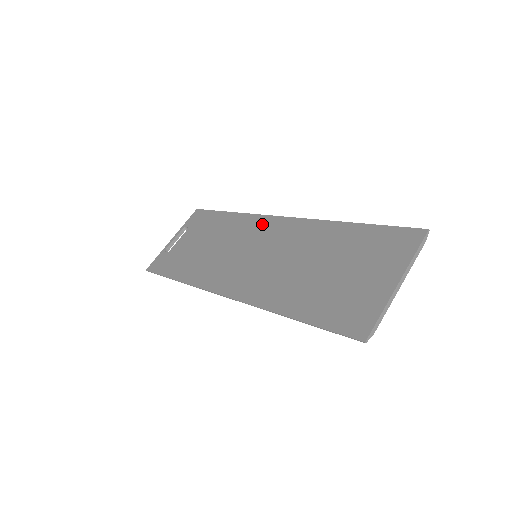
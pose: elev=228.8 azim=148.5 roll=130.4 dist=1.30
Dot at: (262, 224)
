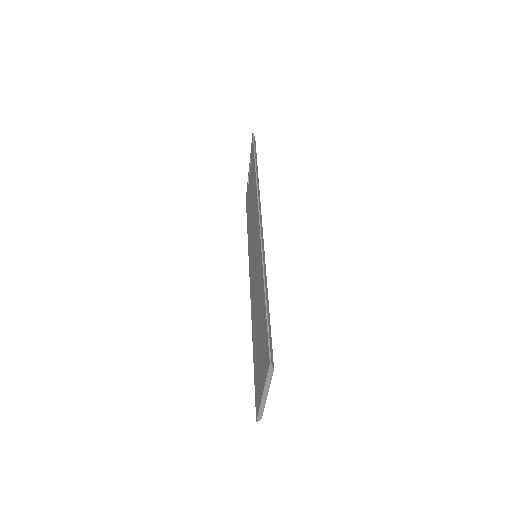
Dot at: (256, 216)
